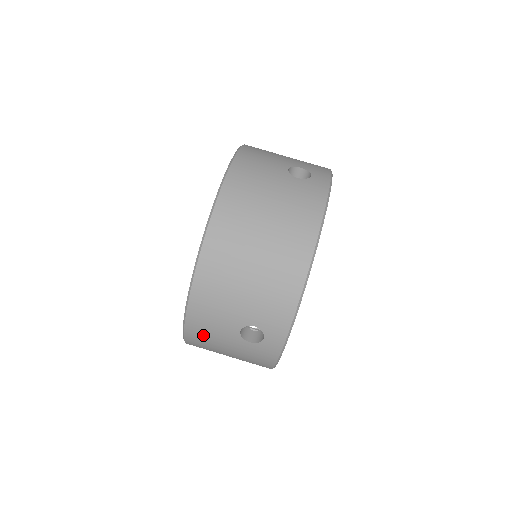
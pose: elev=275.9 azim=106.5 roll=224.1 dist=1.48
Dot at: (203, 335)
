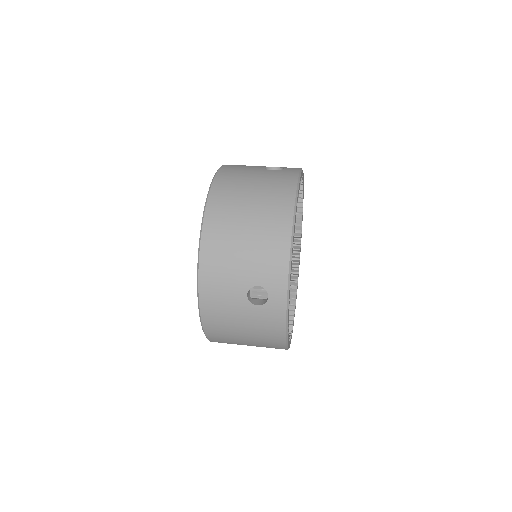
Dot at: (233, 172)
